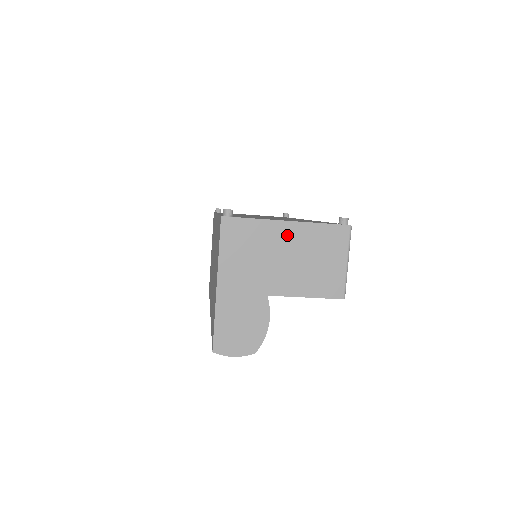
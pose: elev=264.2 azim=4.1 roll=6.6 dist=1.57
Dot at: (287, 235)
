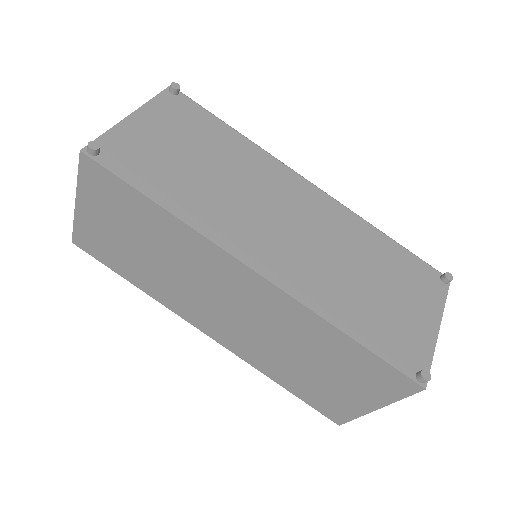
Dot at: occluded
